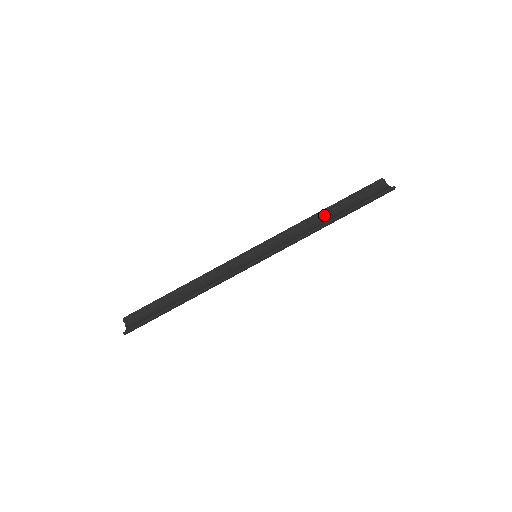
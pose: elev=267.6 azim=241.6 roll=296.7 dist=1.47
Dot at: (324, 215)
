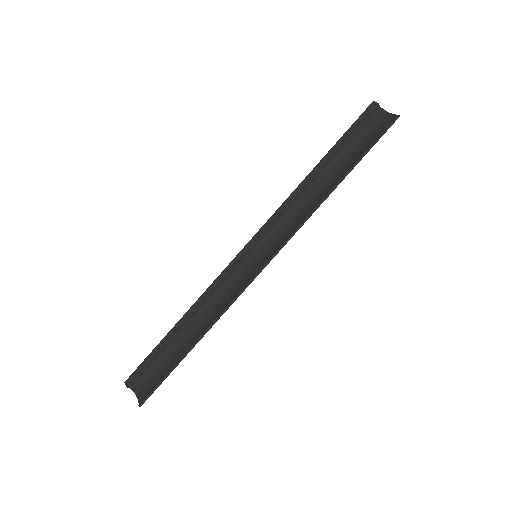
Dot at: (318, 175)
